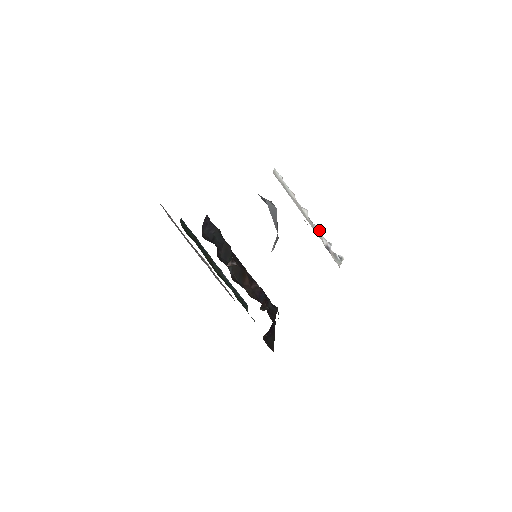
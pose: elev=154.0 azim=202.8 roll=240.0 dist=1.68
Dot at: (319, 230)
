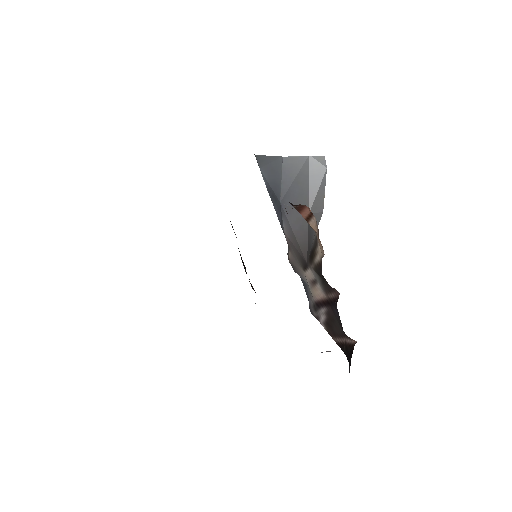
Dot at: occluded
